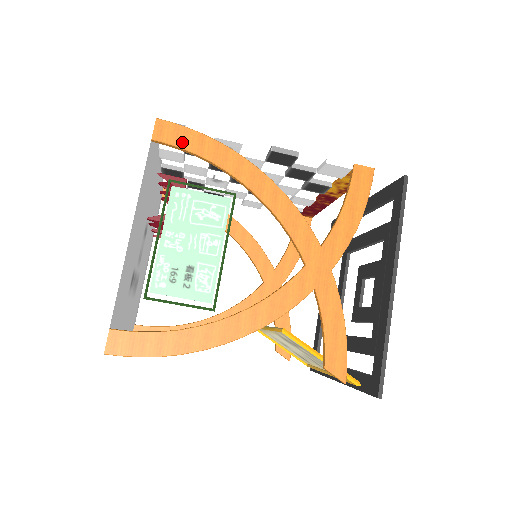
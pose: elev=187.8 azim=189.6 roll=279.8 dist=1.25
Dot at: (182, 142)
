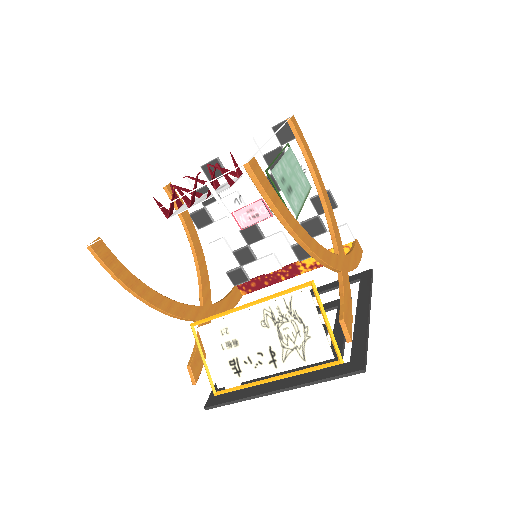
Dot at: (301, 137)
